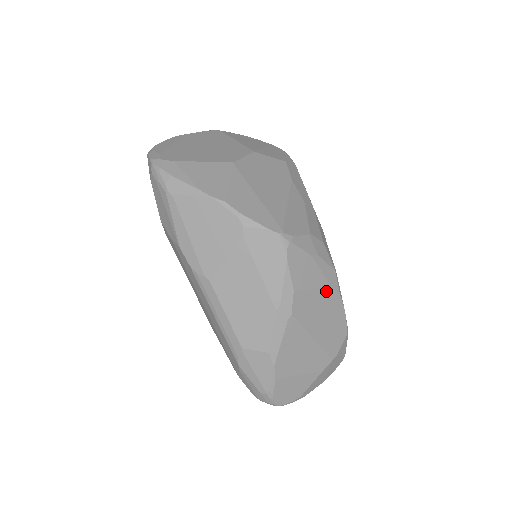
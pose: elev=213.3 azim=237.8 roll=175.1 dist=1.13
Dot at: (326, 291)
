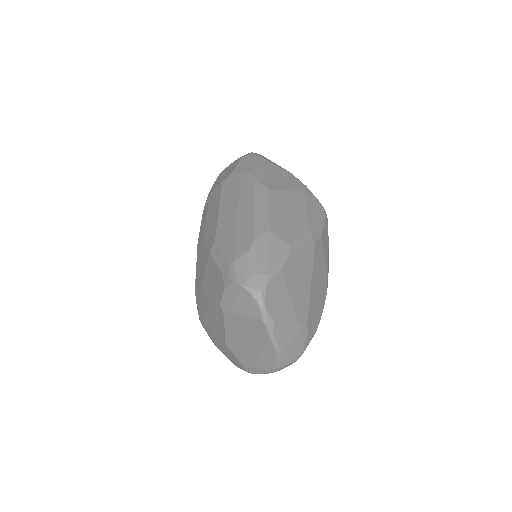
Dot at: (325, 273)
